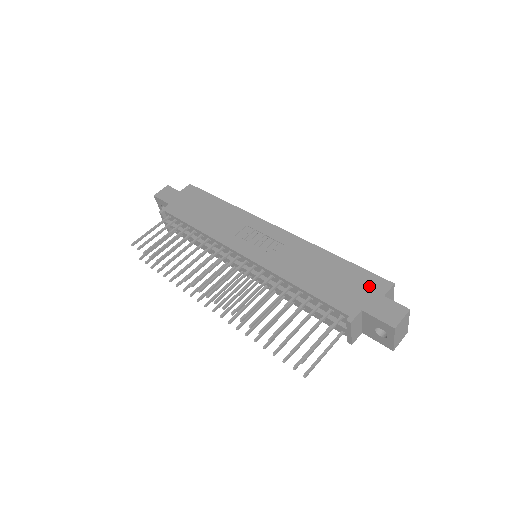
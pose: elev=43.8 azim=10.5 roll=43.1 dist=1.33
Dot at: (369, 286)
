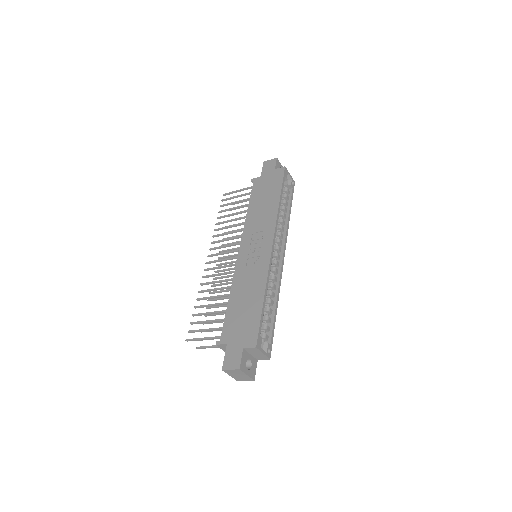
Dot at: (247, 335)
